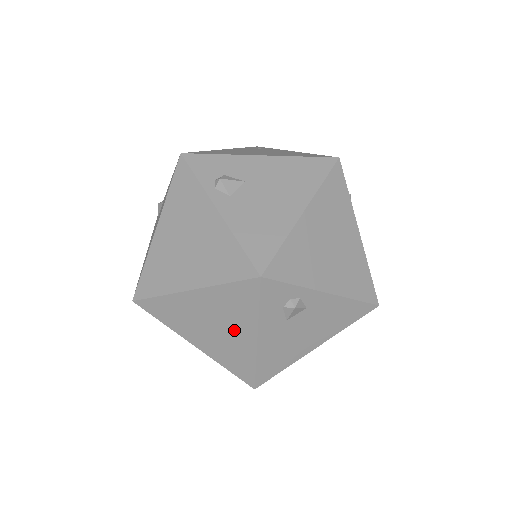
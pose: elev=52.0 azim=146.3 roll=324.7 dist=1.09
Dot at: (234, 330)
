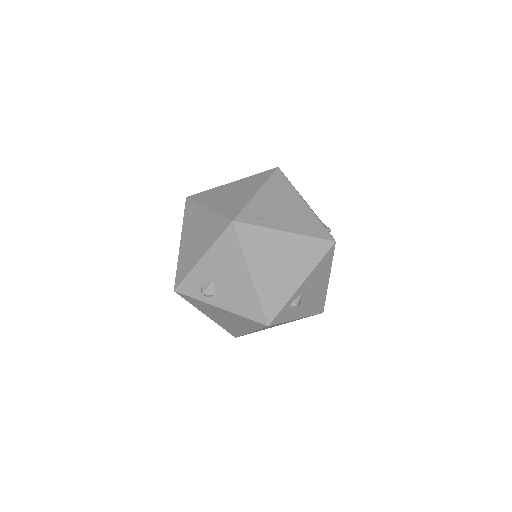
Dot at: occluded
